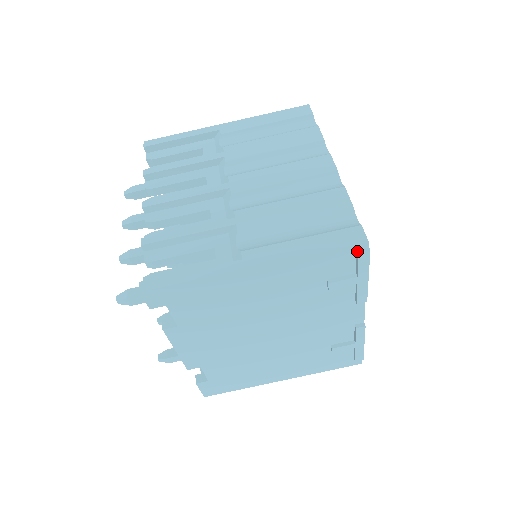
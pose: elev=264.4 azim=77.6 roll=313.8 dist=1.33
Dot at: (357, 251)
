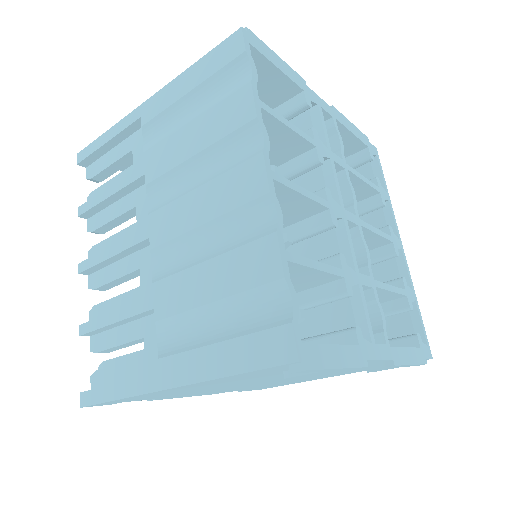
Dot at: (289, 369)
